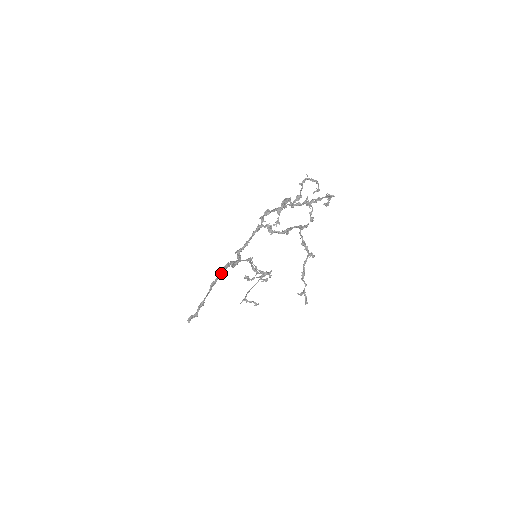
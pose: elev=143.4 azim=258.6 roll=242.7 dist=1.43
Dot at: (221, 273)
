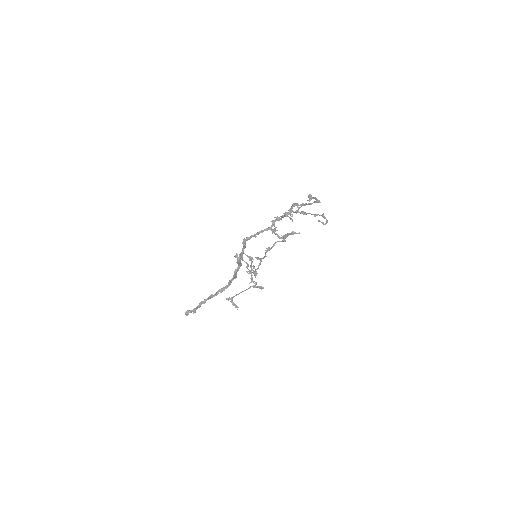
Dot at: occluded
